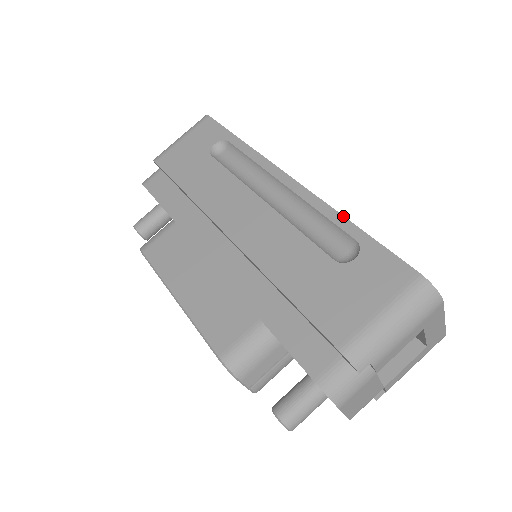
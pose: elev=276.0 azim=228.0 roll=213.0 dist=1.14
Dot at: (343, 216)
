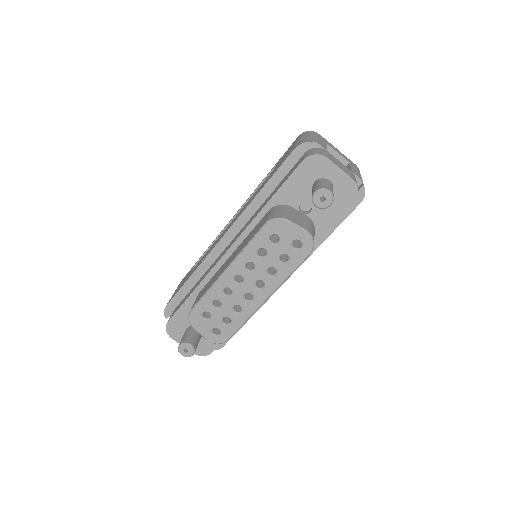
Dot at: occluded
